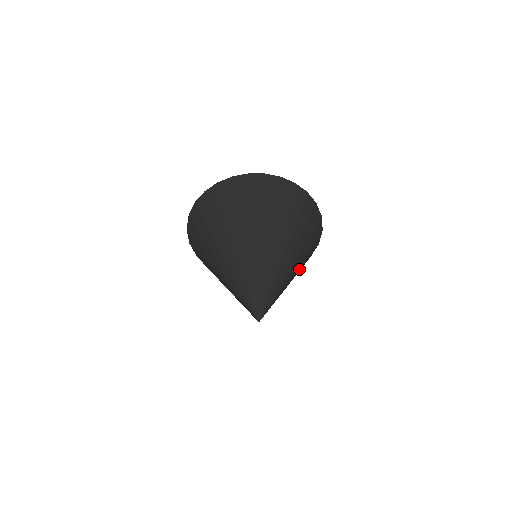
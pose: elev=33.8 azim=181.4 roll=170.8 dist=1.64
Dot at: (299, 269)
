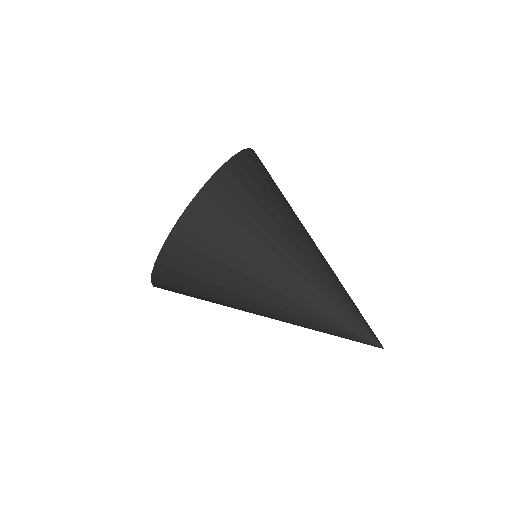
Dot at: (292, 209)
